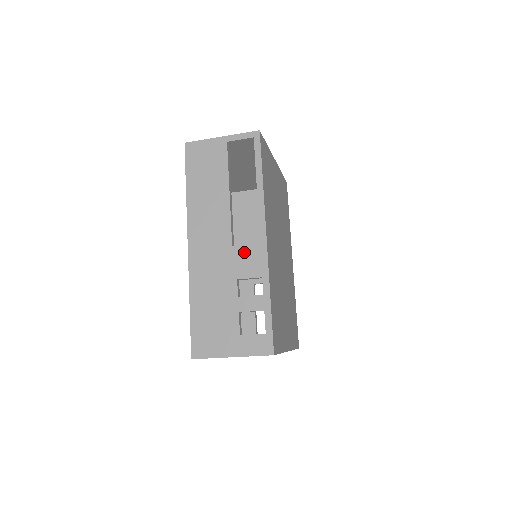
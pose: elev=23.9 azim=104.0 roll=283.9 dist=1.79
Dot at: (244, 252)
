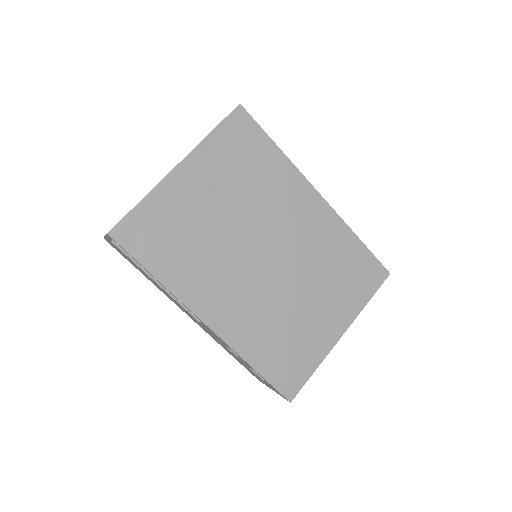
Dot at: occluded
